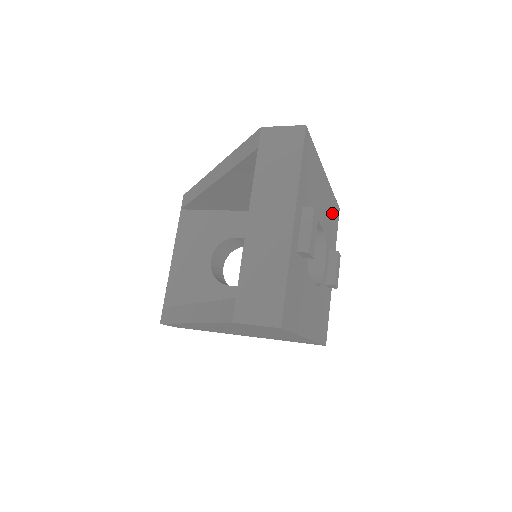
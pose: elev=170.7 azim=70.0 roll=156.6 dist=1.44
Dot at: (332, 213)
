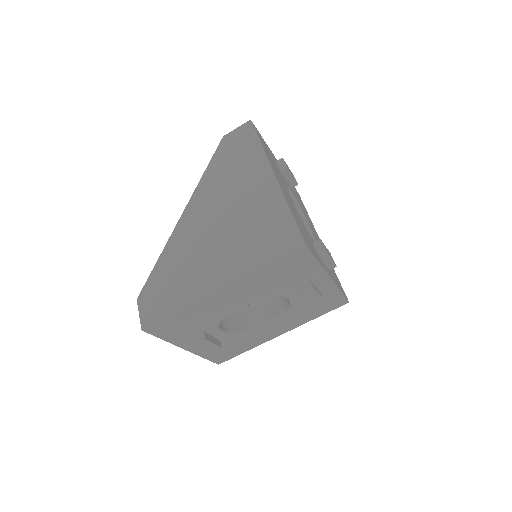
Dot at: (275, 273)
